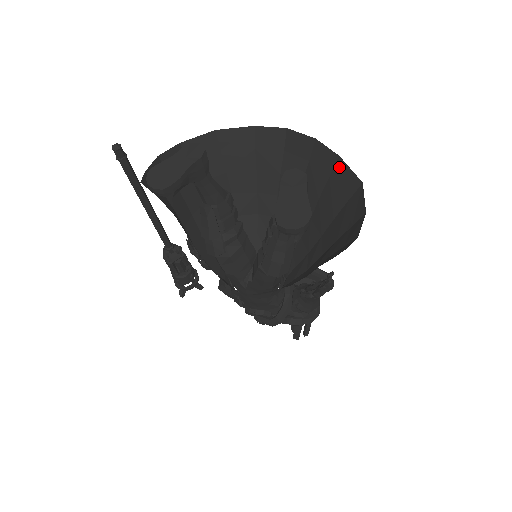
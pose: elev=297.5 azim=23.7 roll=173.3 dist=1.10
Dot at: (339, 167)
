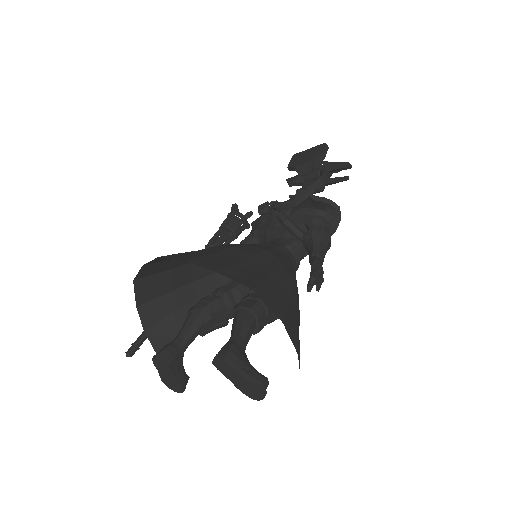
Dot at: (225, 273)
